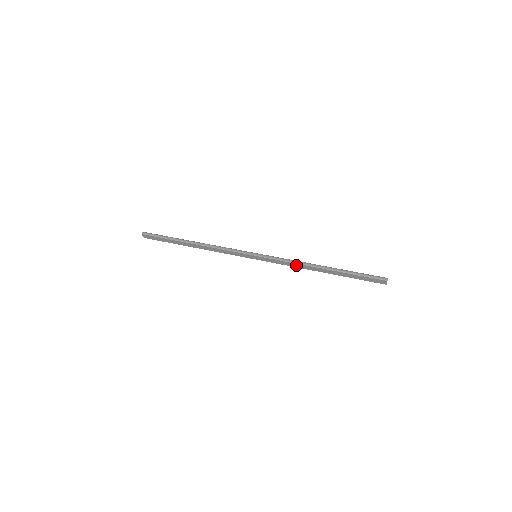
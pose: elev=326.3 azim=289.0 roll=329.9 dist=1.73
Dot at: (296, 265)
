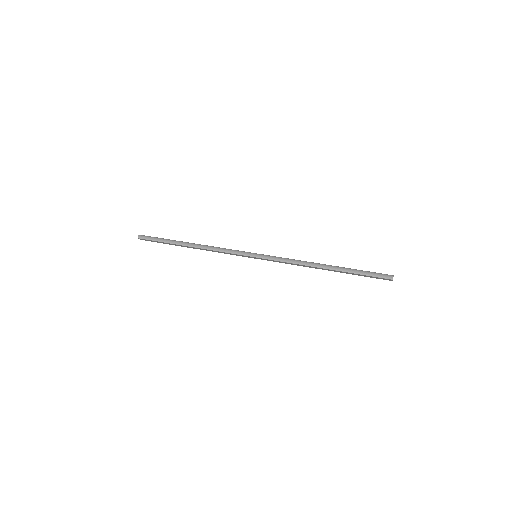
Dot at: (298, 265)
